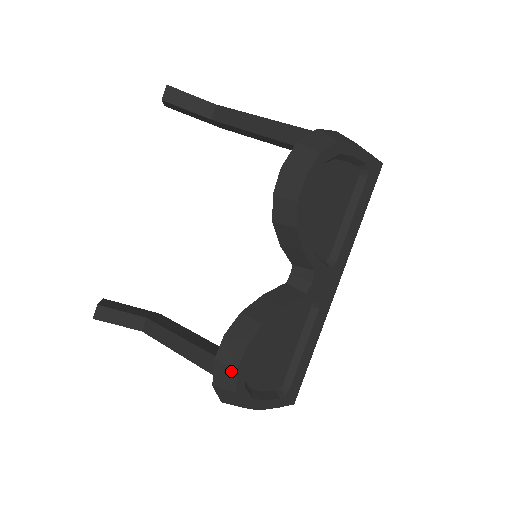
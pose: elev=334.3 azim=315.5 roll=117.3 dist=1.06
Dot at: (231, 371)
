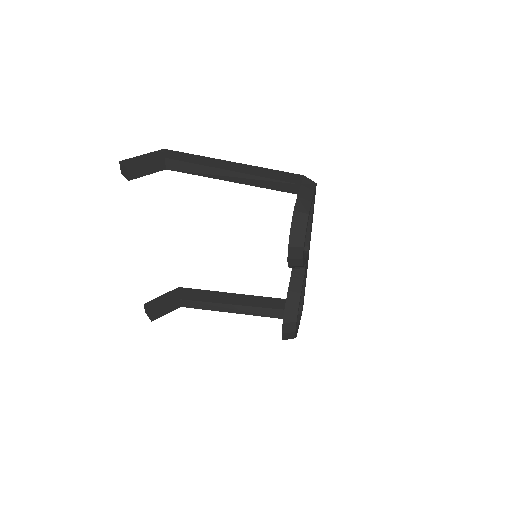
Dot at: (292, 334)
